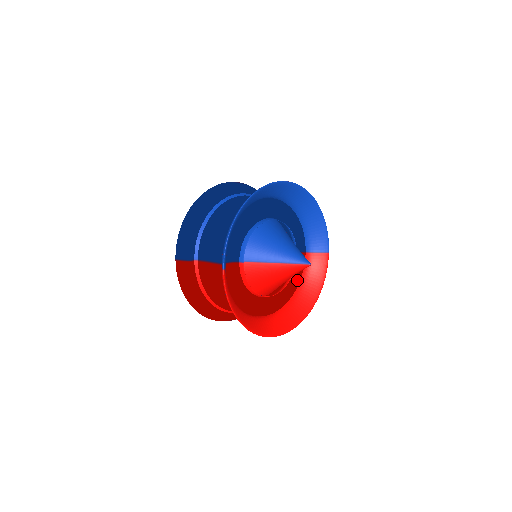
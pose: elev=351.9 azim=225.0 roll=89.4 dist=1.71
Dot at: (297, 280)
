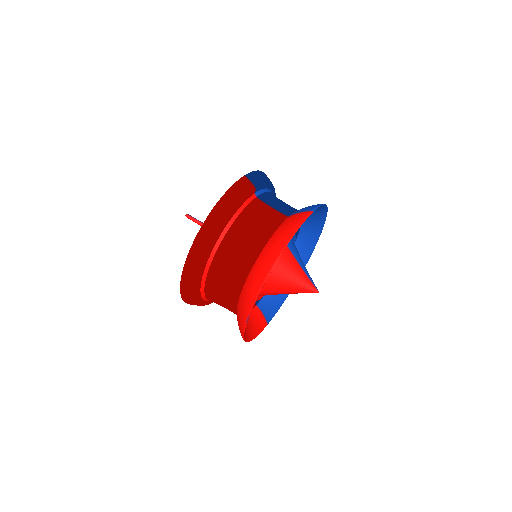
Dot at: occluded
